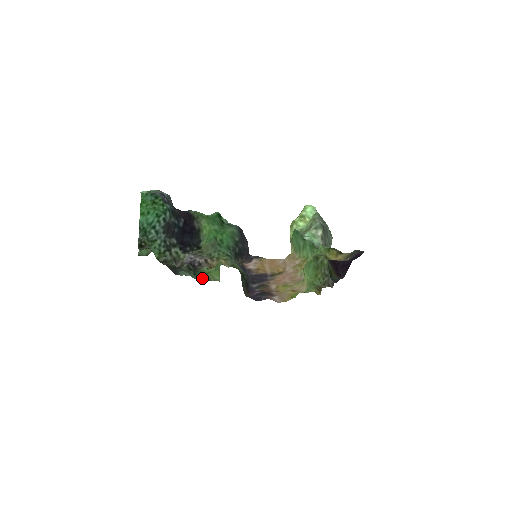
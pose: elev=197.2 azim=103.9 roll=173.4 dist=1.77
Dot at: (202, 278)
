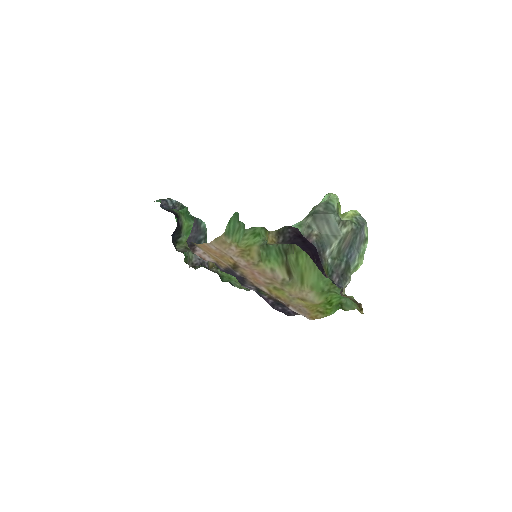
Dot at: (236, 286)
